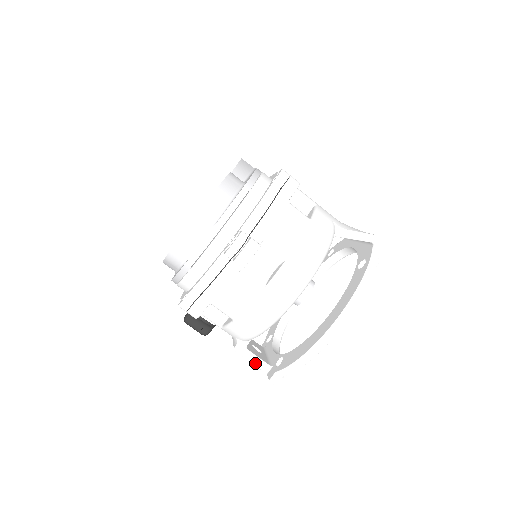
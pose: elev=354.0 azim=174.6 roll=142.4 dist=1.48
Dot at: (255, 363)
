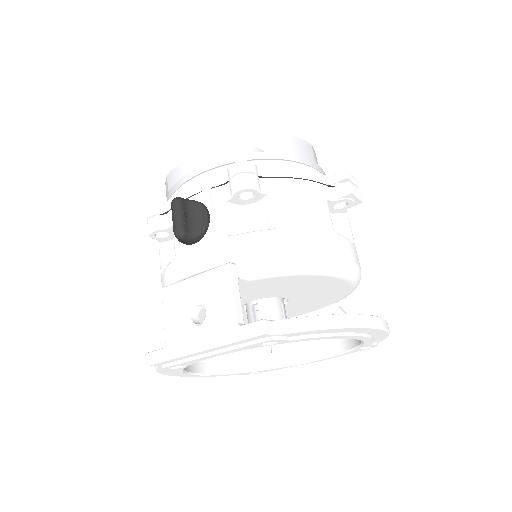
Dot at: (236, 301)
